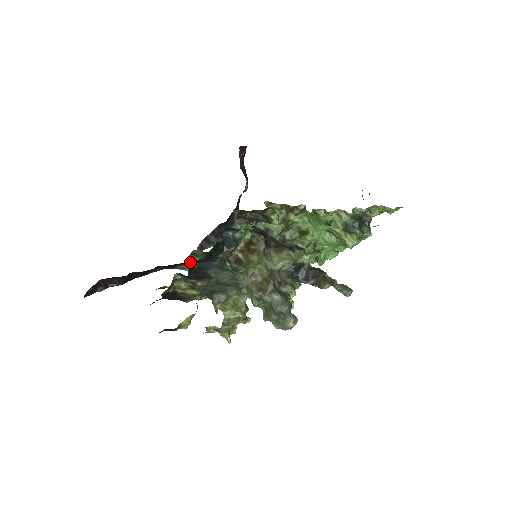
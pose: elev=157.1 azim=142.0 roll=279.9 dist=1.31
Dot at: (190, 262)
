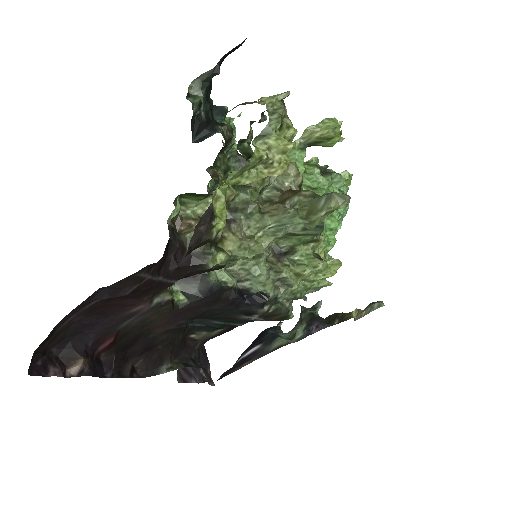
Dot at: occluded
